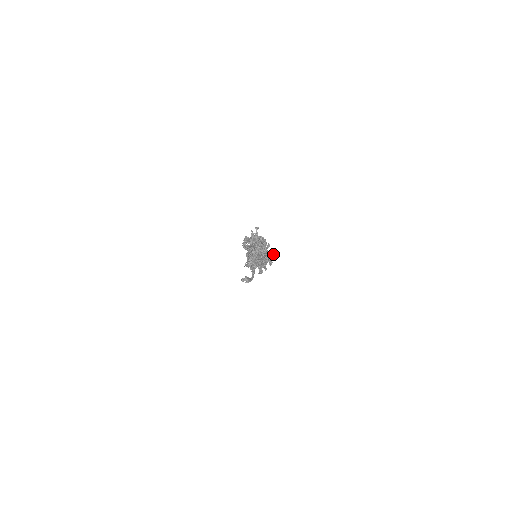
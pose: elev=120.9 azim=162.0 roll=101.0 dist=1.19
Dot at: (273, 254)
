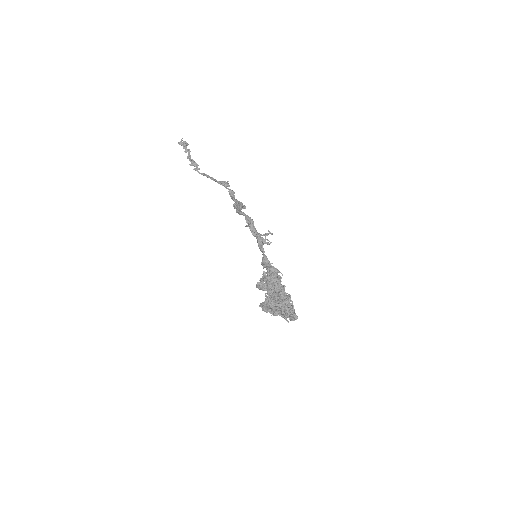
Dot at: occluded
